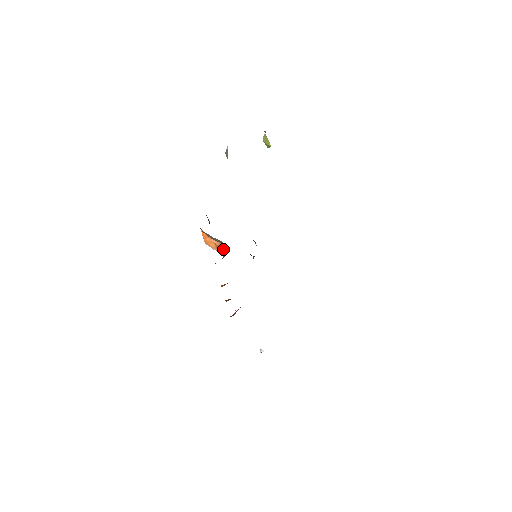
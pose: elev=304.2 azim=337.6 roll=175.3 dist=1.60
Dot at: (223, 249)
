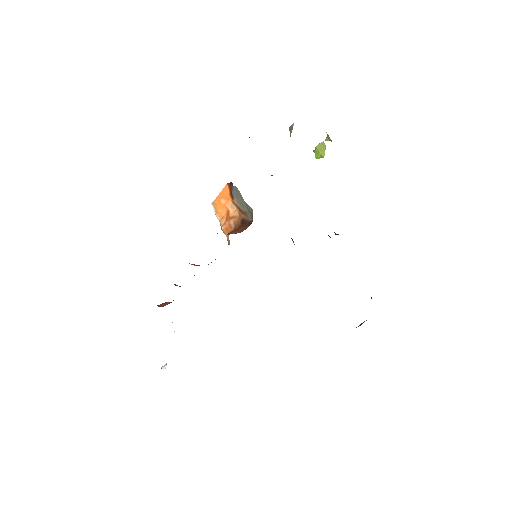
Dot at: (237, 223)
